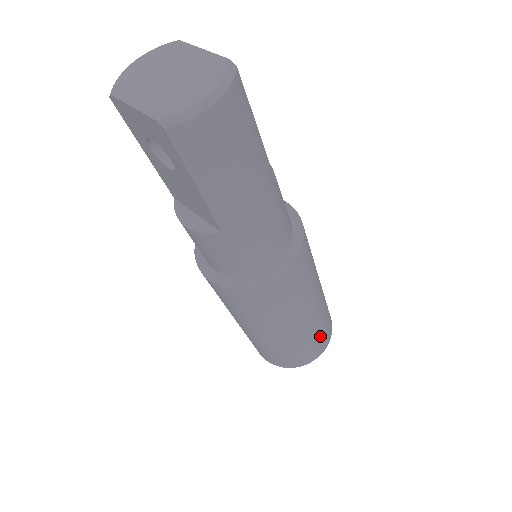
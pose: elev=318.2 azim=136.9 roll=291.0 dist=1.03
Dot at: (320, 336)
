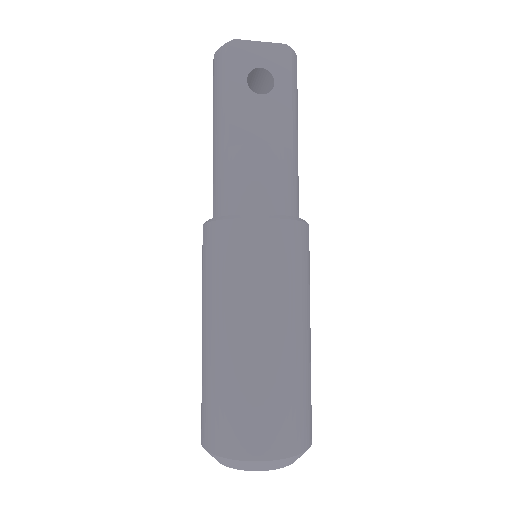
Dot at: occluded
